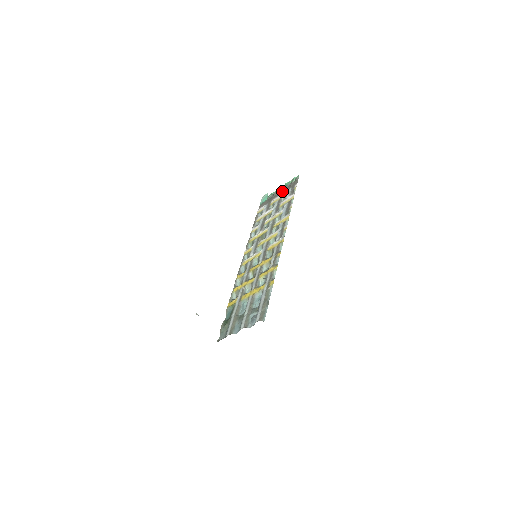
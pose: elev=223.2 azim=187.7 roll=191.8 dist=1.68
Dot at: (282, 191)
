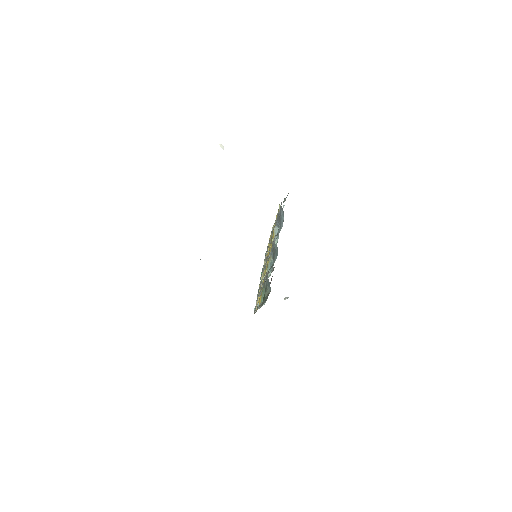
Dot at: occluded
